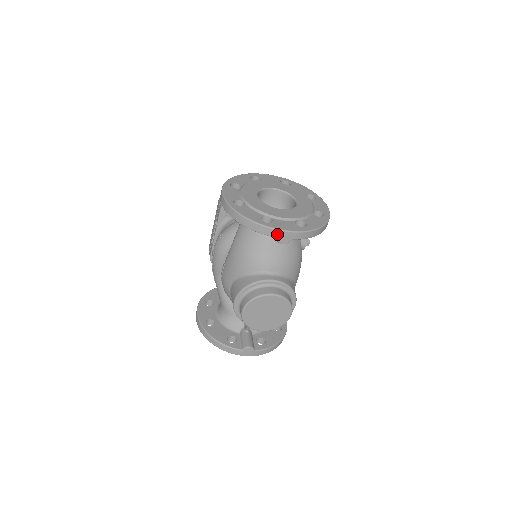
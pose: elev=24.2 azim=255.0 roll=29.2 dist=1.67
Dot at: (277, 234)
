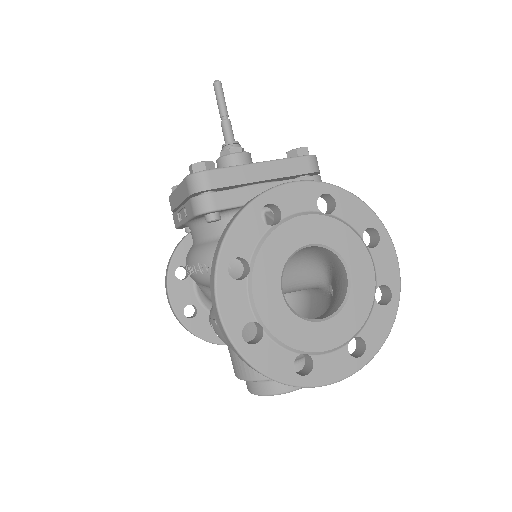
Dot at: (319, 384)
